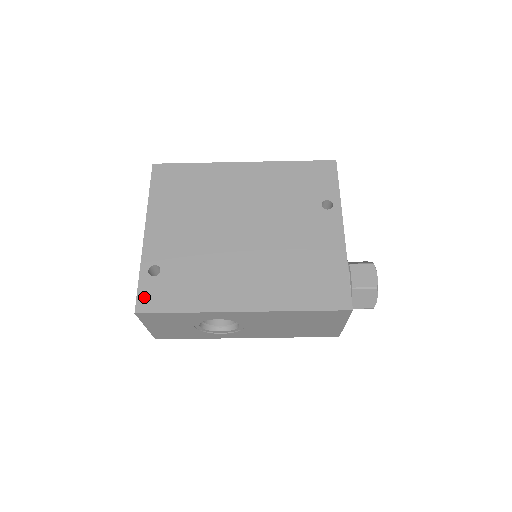
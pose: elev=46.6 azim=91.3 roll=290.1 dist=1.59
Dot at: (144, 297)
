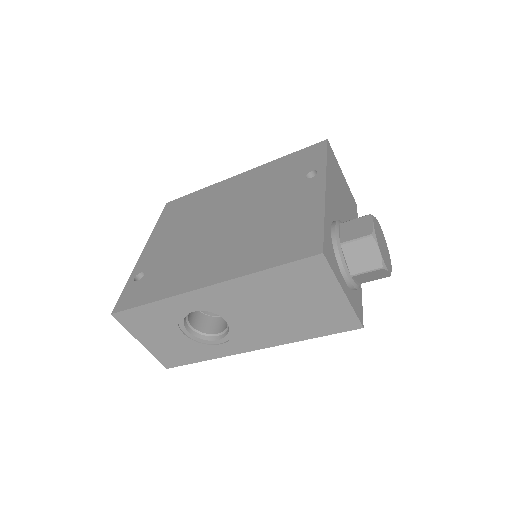
Dot at: (123, 299)
